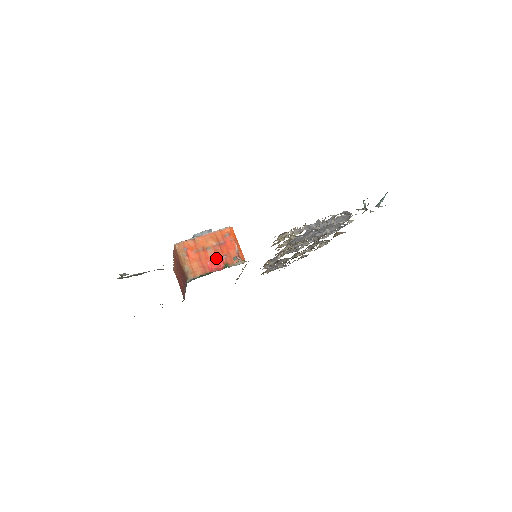
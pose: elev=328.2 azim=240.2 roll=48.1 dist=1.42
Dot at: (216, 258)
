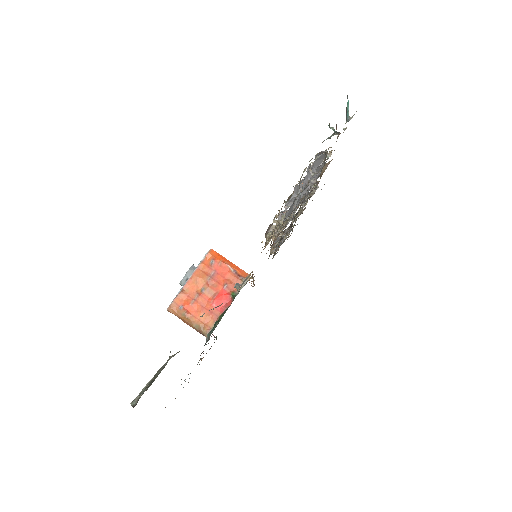
Dot at: (218, 294)
